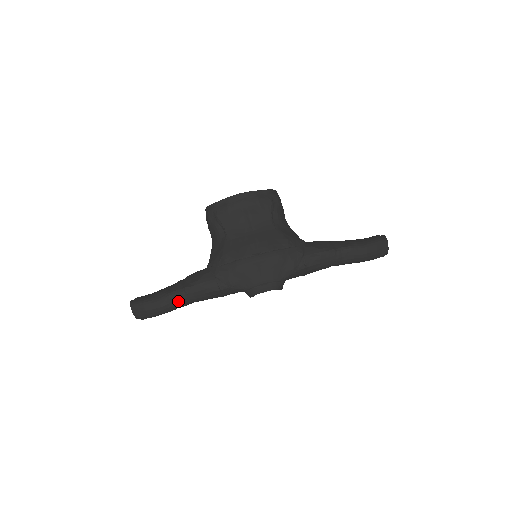
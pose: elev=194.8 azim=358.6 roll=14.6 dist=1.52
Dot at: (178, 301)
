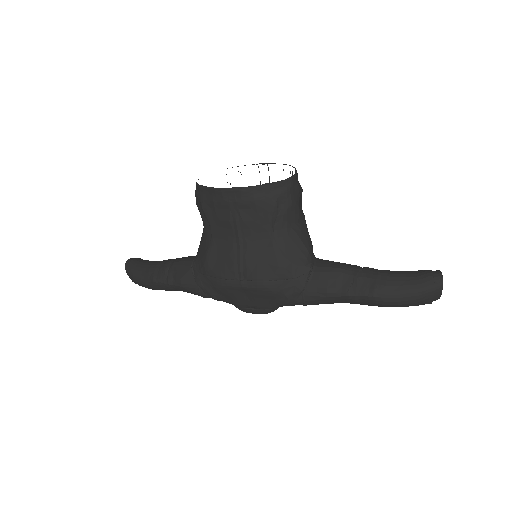
Dot at: (164, 288)
